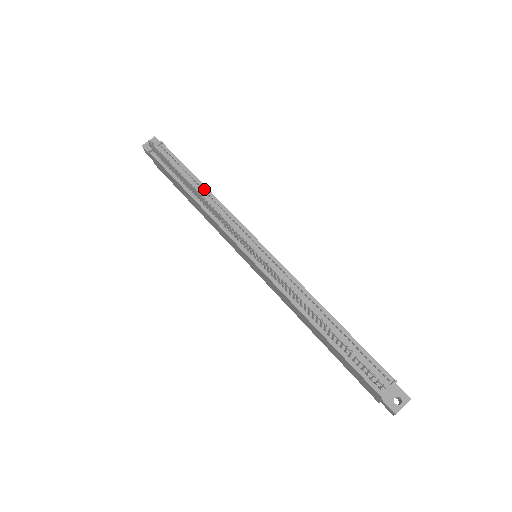
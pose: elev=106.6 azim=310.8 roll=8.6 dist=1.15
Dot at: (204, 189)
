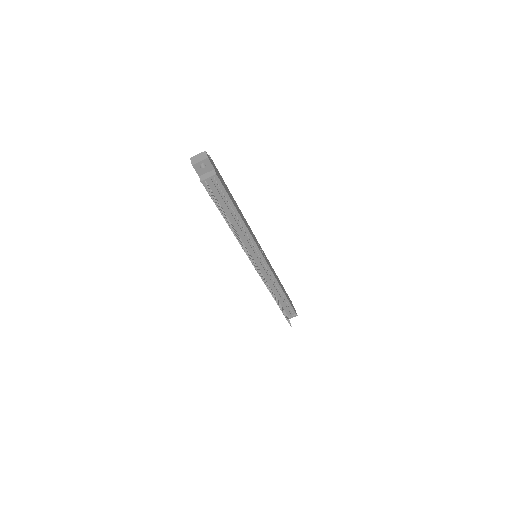
Dot at: (240, 220)
